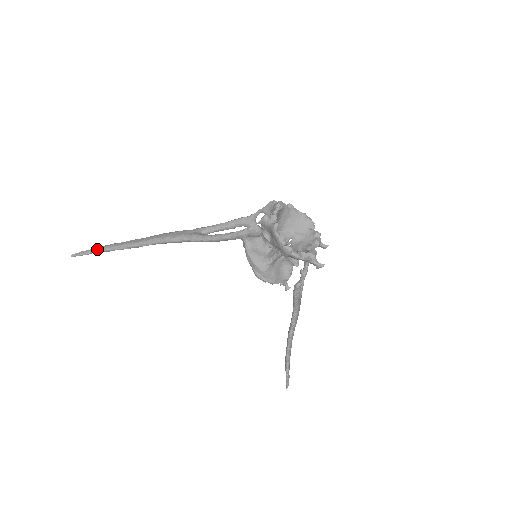
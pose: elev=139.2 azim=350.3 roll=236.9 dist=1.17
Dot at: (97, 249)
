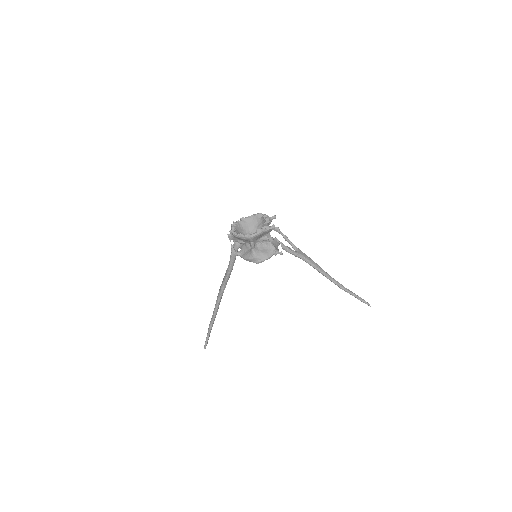
Dot at: (208, 332)
